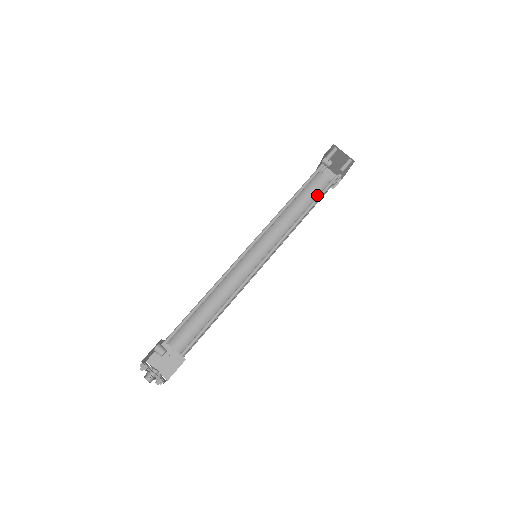
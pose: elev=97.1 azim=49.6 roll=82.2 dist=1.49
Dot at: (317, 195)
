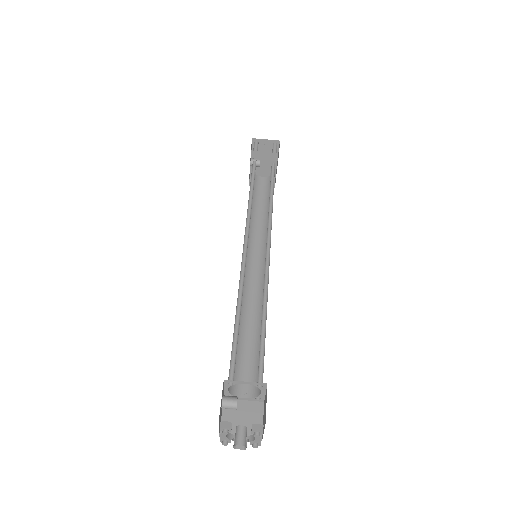
Dot at: (267, 191)
